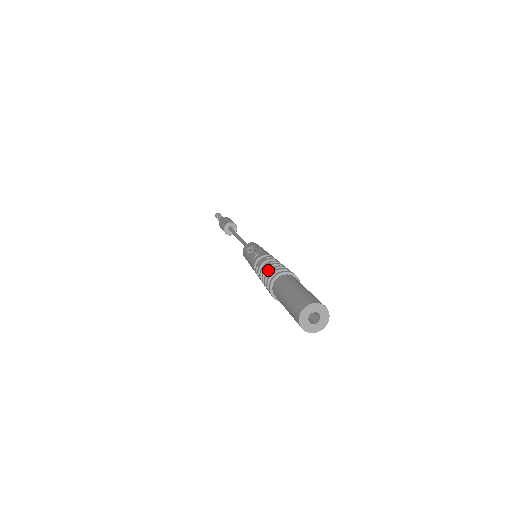
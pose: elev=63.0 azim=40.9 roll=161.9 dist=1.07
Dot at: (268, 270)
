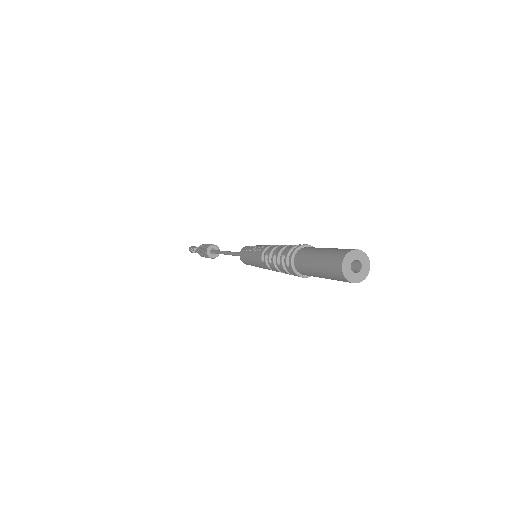
Dot at: (284, 249)
